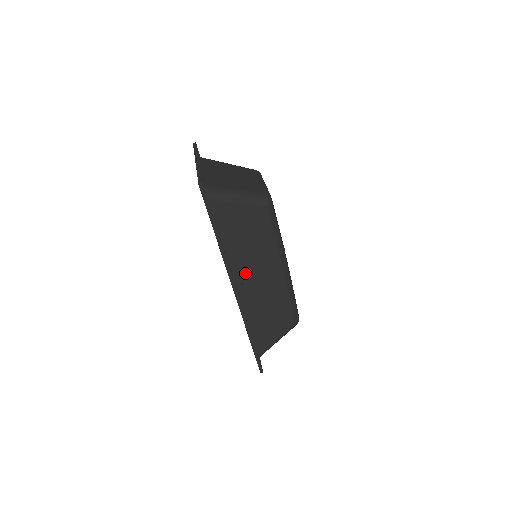
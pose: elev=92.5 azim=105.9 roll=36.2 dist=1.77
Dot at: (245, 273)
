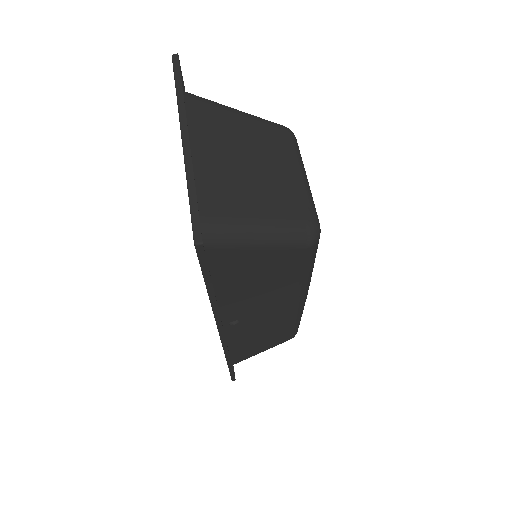
Dot at: (242, 312)
